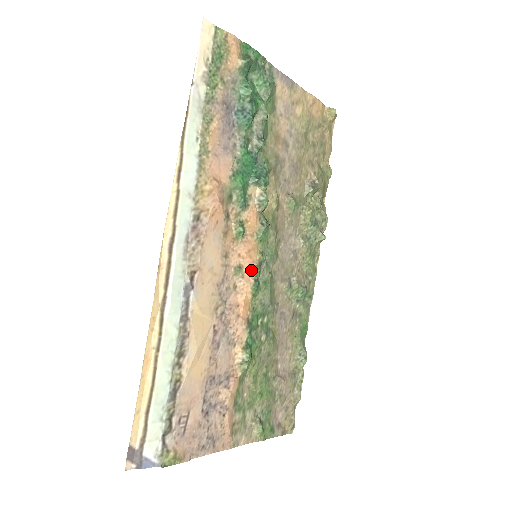
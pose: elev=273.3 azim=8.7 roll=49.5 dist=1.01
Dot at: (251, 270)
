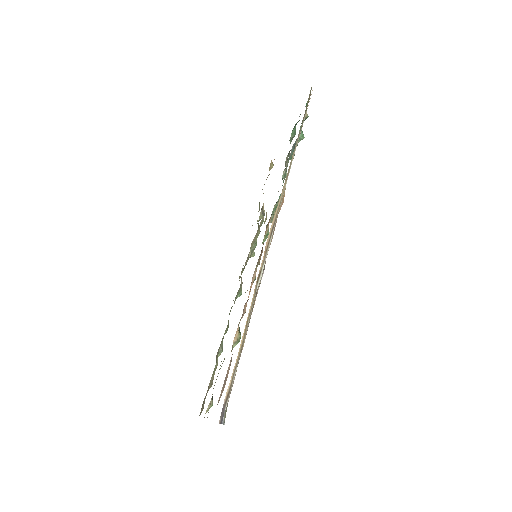
Dot at: occluded
